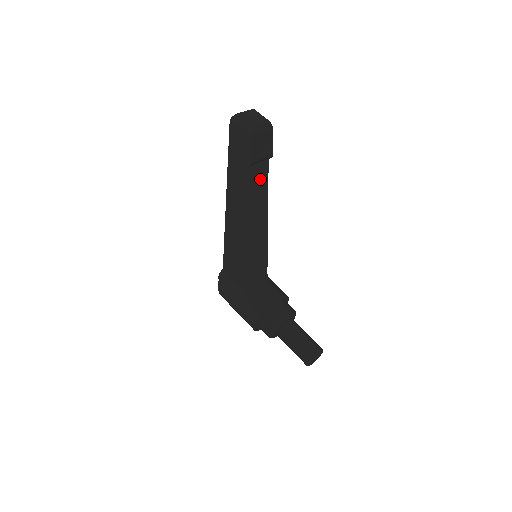
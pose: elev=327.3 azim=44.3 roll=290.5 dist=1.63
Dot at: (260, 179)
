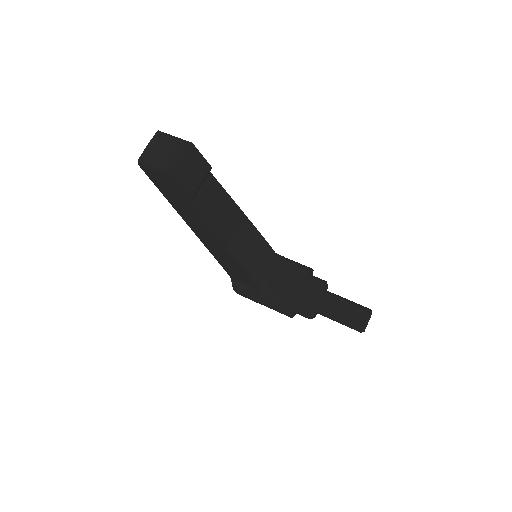
Dot at: (213, 196)
